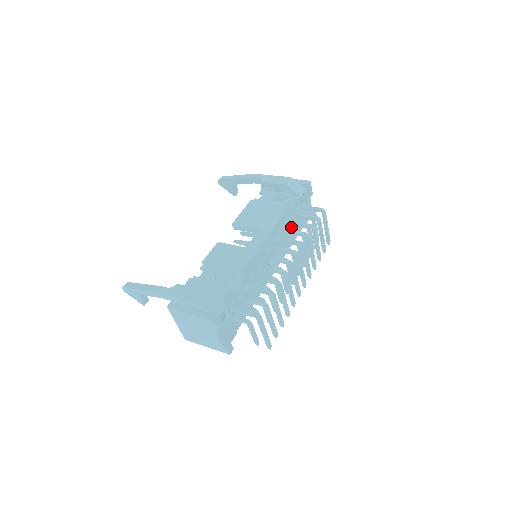
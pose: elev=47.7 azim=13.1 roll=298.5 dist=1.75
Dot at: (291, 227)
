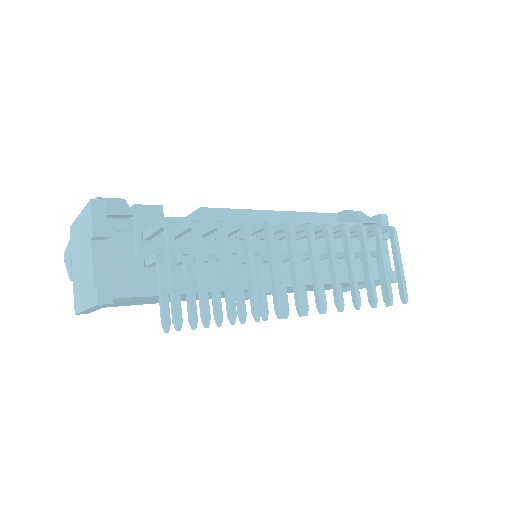
Dot at: occluded
